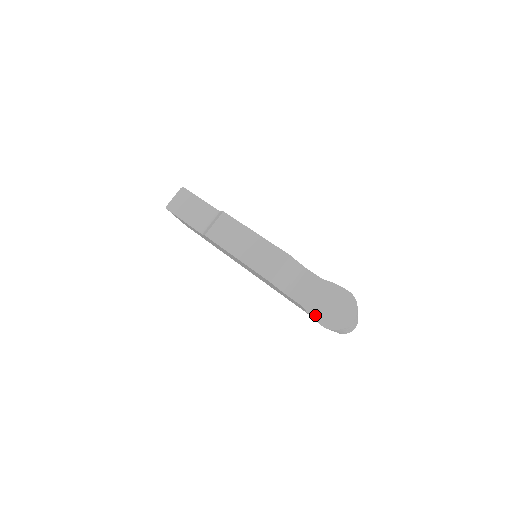
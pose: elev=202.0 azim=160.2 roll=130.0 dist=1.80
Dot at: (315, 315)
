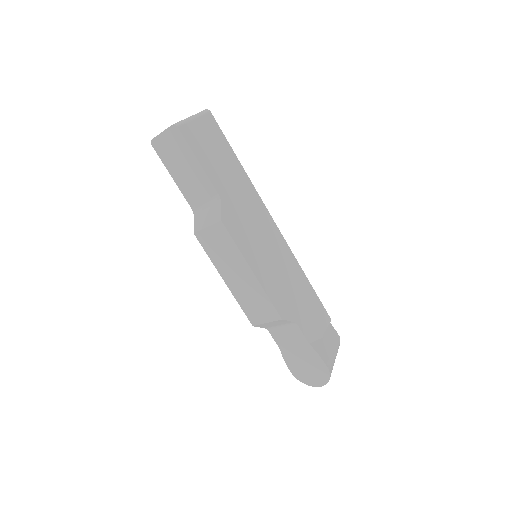
Dot at: (288, 362)
